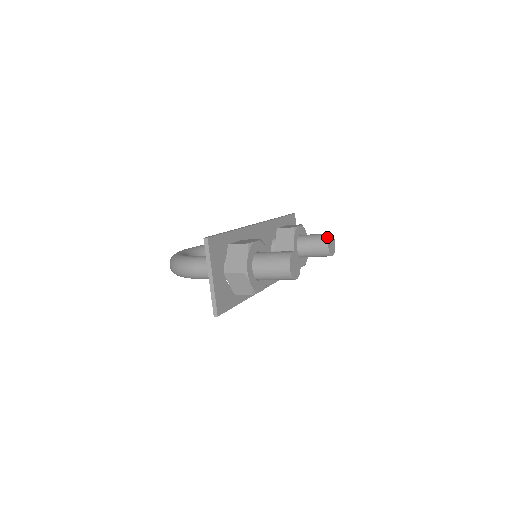
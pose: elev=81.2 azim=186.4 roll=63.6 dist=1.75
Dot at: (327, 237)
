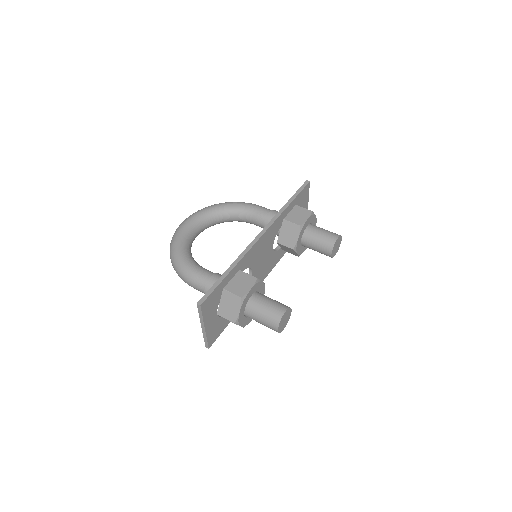
Dot at: (332, 244)
